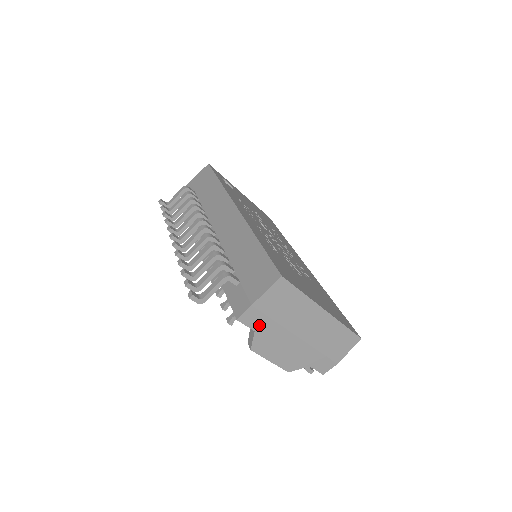
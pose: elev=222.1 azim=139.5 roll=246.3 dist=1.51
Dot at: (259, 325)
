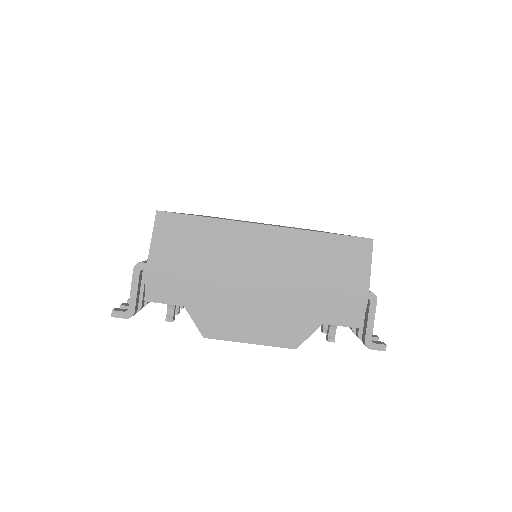
Dot at: (182, 294)
